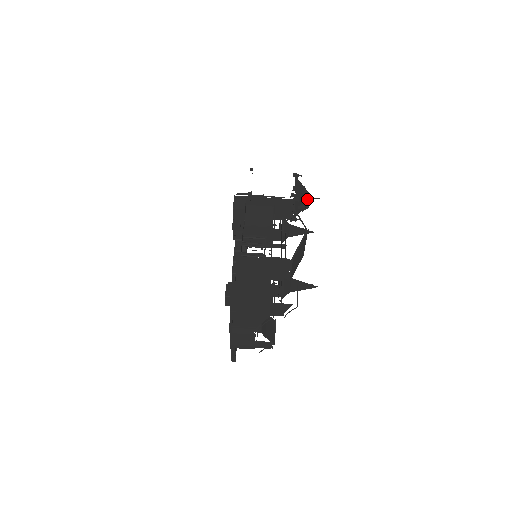
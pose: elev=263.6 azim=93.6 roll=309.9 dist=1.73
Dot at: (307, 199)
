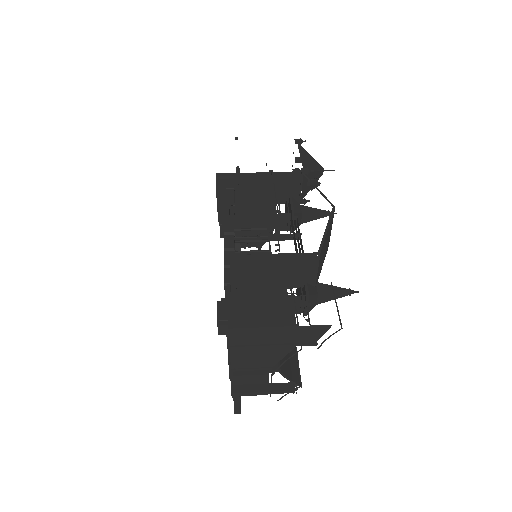
Dot at: (318, 171)
